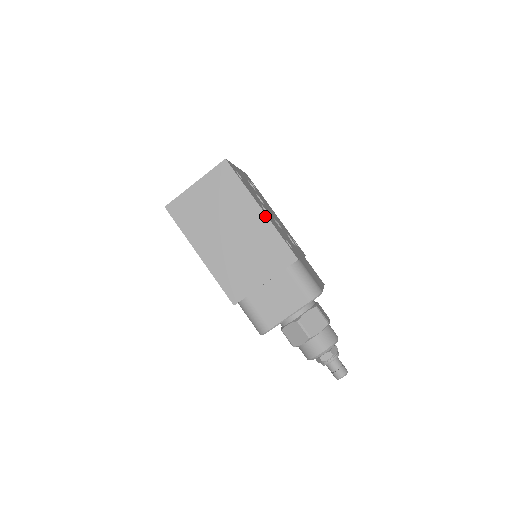
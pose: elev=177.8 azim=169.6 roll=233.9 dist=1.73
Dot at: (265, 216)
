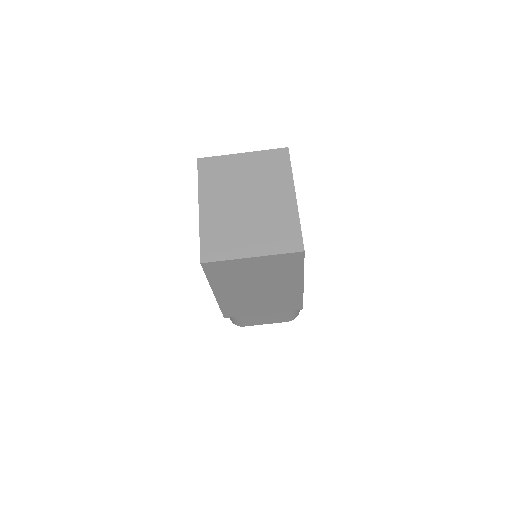
Dot at: (302, 288)
